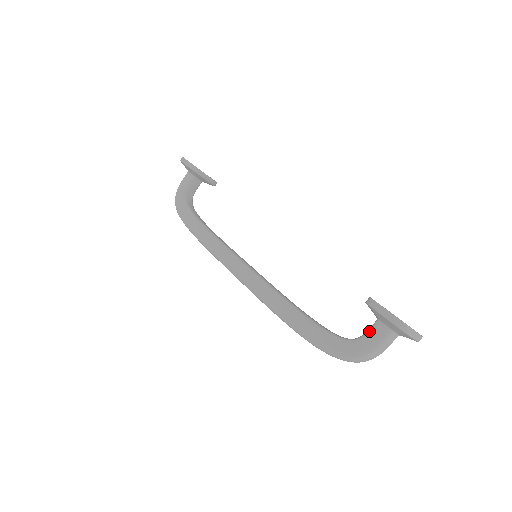
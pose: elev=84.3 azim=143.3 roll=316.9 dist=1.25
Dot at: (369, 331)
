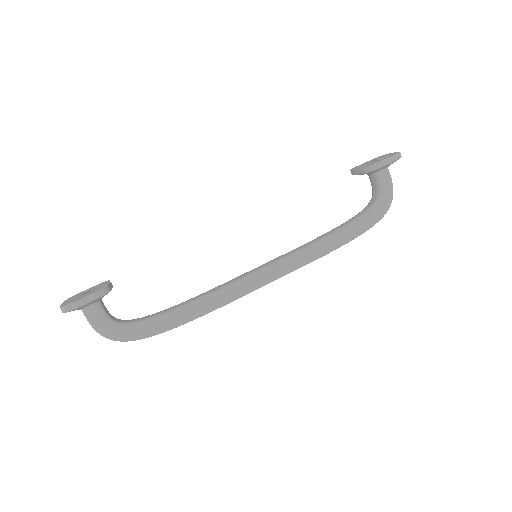
Dot at: (381, 183)
